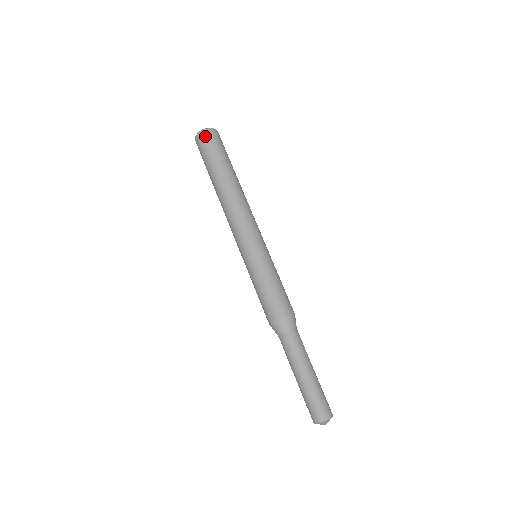
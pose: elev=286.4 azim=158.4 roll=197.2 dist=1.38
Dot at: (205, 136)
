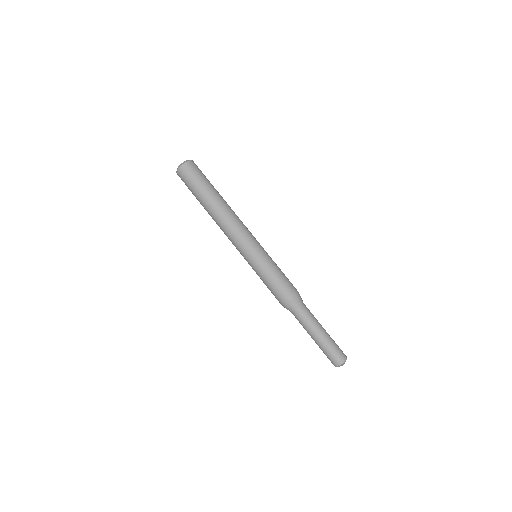
Dot at: (189, 167)
